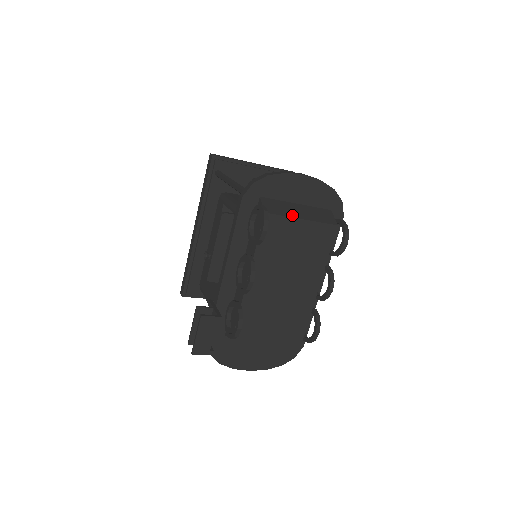
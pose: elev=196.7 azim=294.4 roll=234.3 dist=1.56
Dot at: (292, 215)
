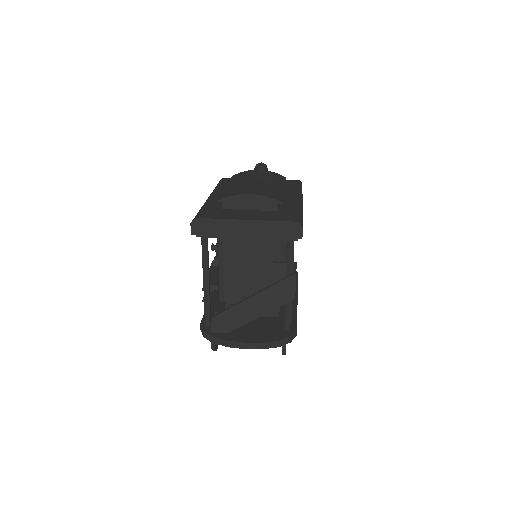
Dot at: occluded
